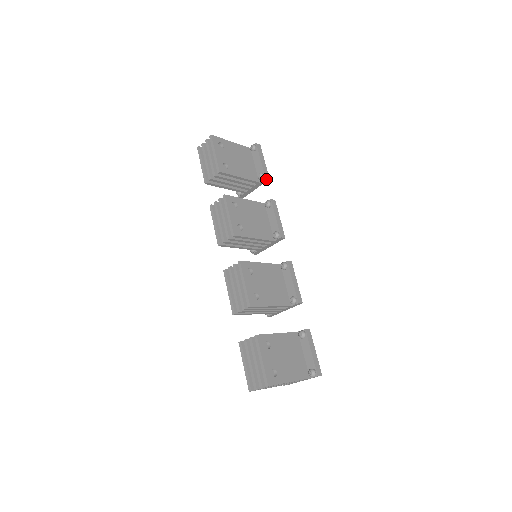
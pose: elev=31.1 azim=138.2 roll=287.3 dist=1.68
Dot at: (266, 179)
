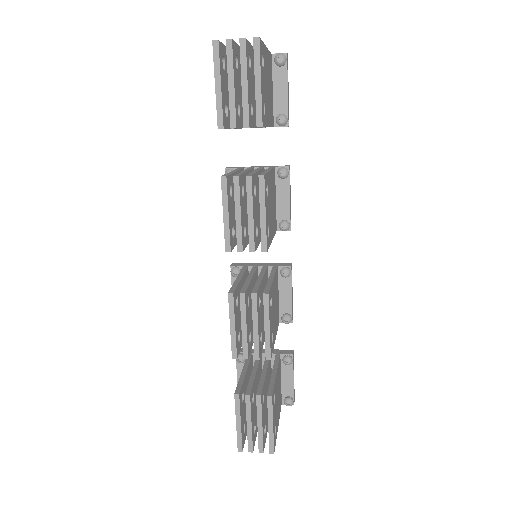
Dot at: (286, 126)
